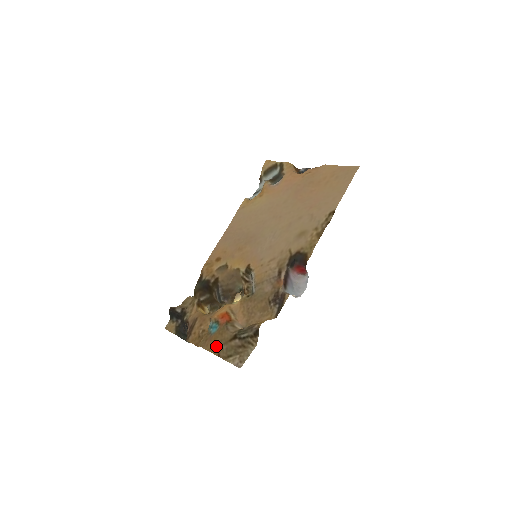
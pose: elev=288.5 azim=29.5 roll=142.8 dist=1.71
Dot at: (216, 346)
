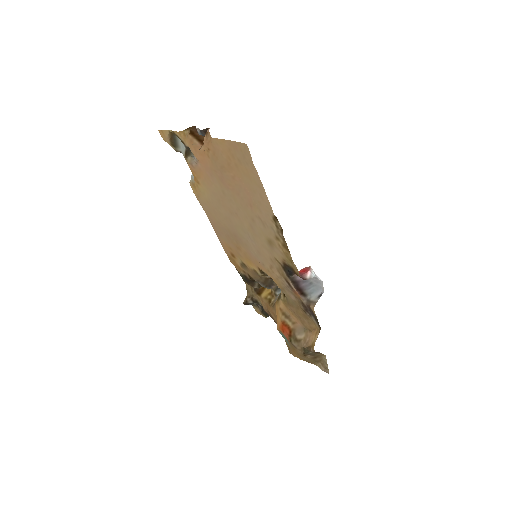
Dot at: (299, 357)
